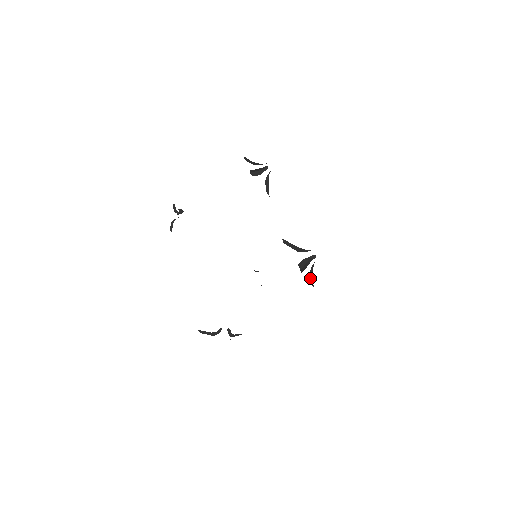
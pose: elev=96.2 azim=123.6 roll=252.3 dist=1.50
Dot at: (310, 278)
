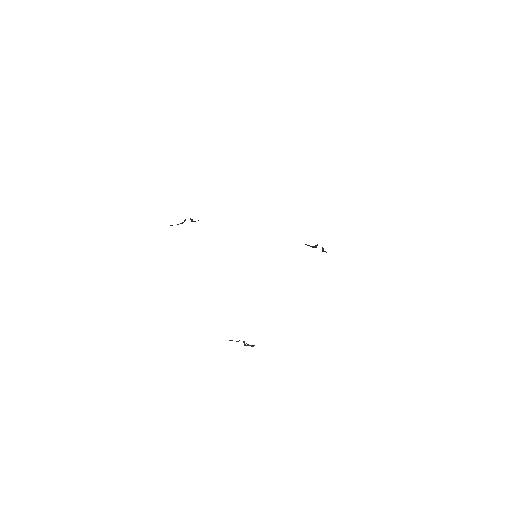
Dot at: occluded
